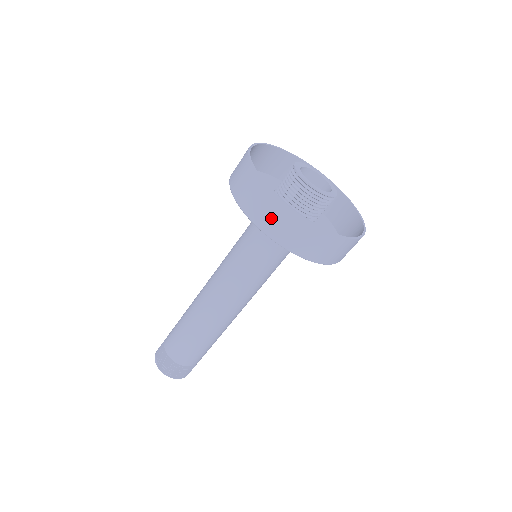
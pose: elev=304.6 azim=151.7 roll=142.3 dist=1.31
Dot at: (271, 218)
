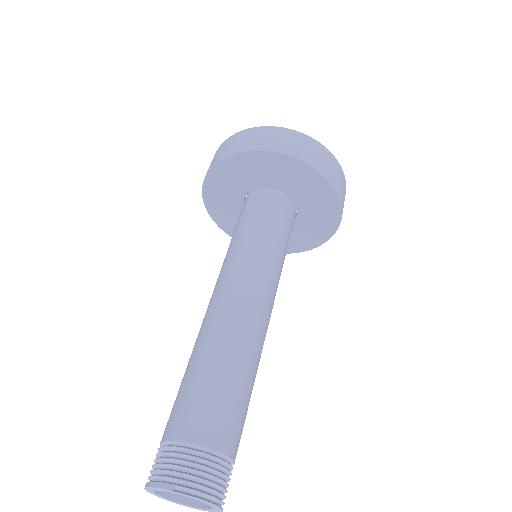
Dot at: (301, 147)
